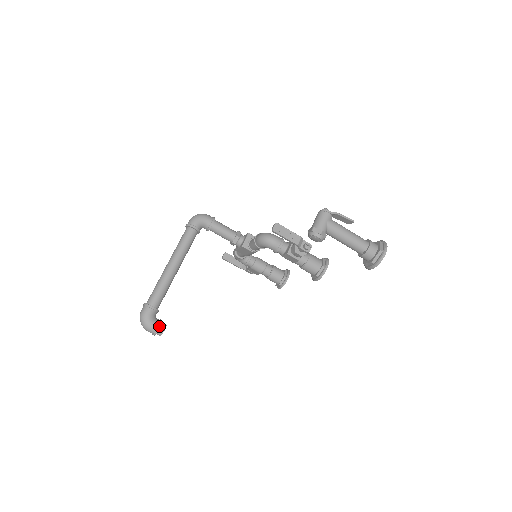
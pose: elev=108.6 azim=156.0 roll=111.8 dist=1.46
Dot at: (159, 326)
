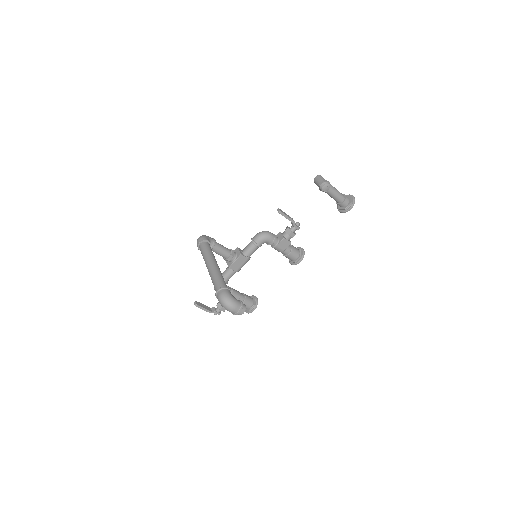
Dot at: (241, 301)
